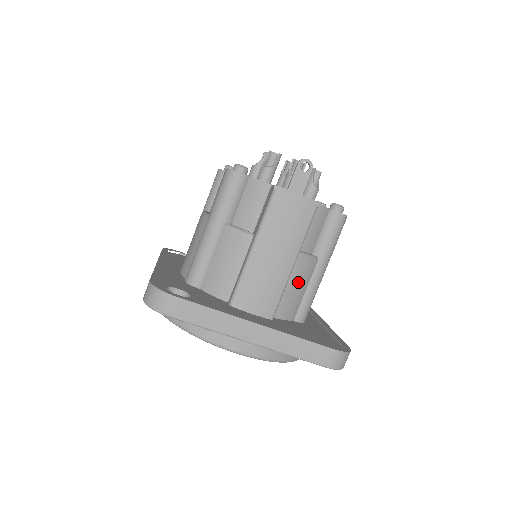
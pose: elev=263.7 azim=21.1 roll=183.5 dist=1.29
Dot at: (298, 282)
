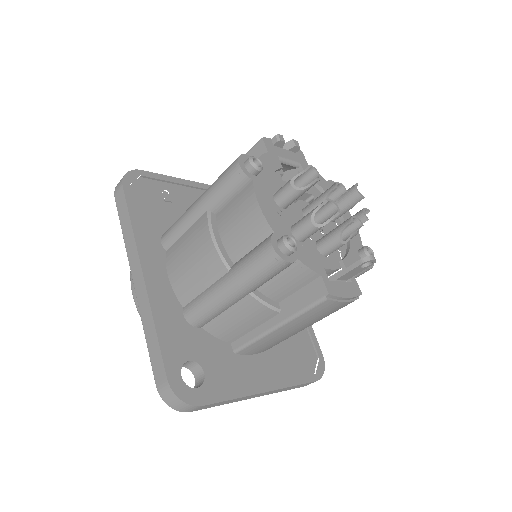
Dot at: occluded
